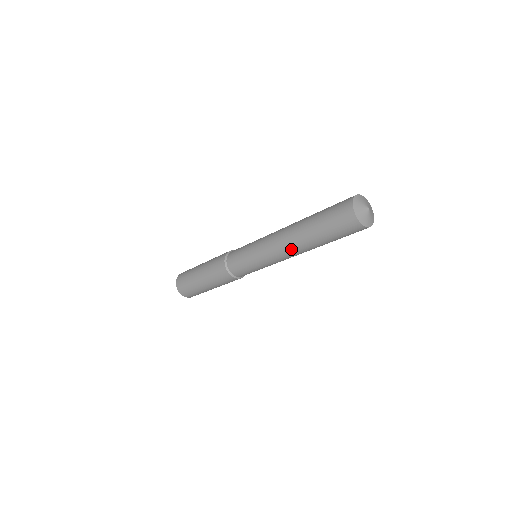
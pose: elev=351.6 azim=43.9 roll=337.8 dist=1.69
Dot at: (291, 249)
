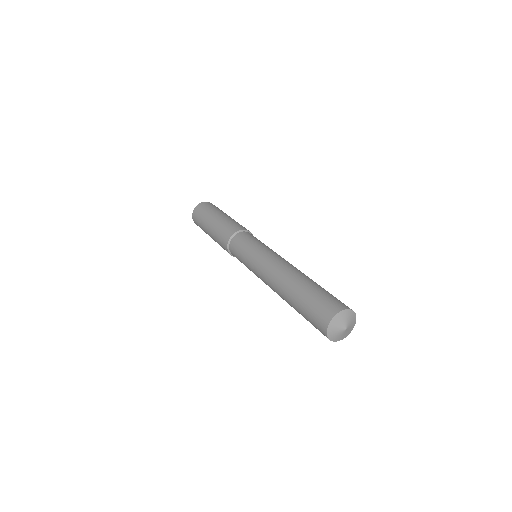
Dot at: occluded
